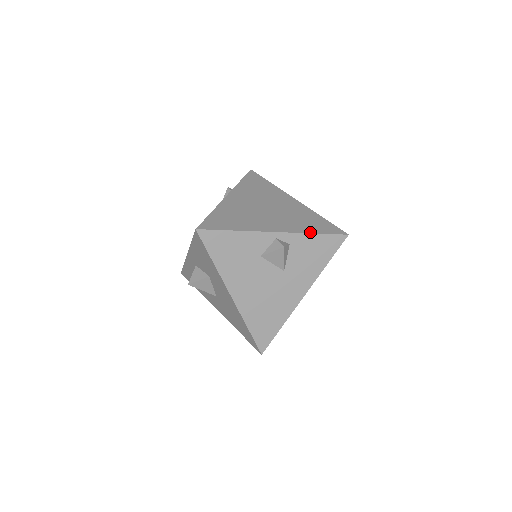
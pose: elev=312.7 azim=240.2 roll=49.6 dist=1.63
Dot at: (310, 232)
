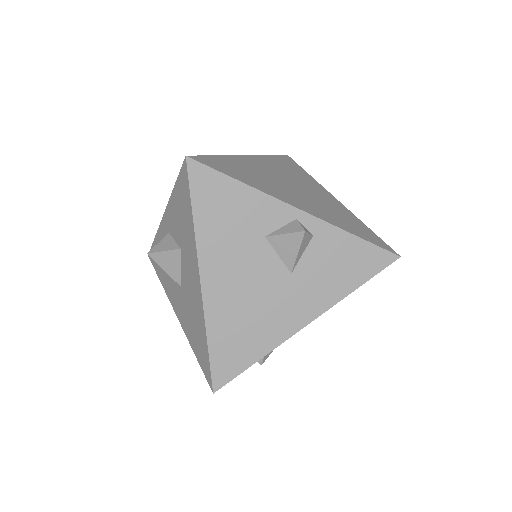
Dot at: (348, 230)
